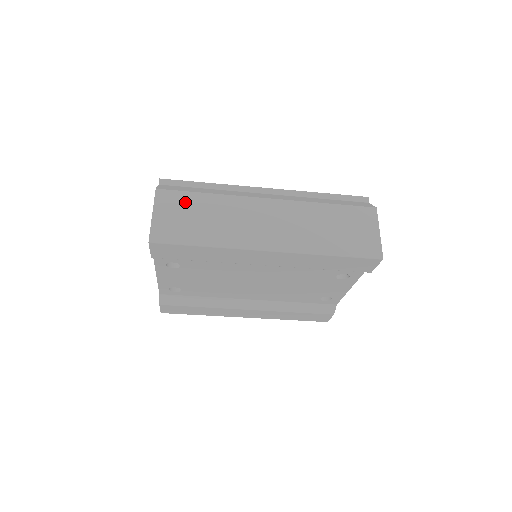
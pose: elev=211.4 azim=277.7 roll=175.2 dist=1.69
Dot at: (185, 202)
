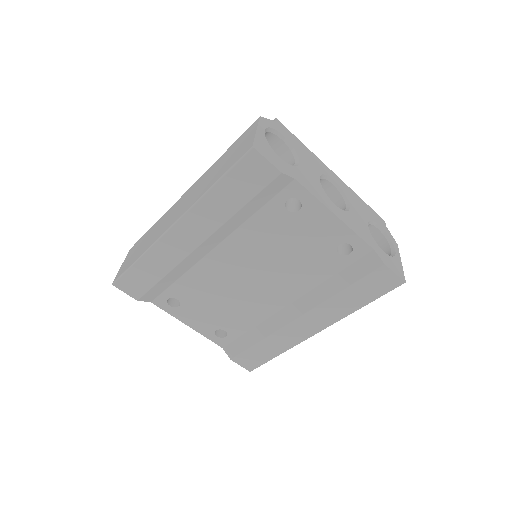
Dot at: (140, 242)
